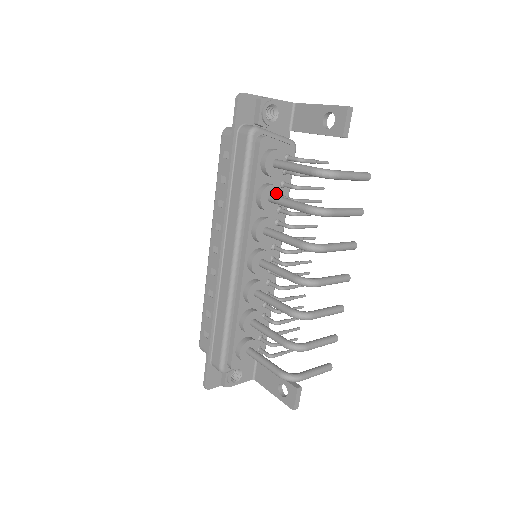
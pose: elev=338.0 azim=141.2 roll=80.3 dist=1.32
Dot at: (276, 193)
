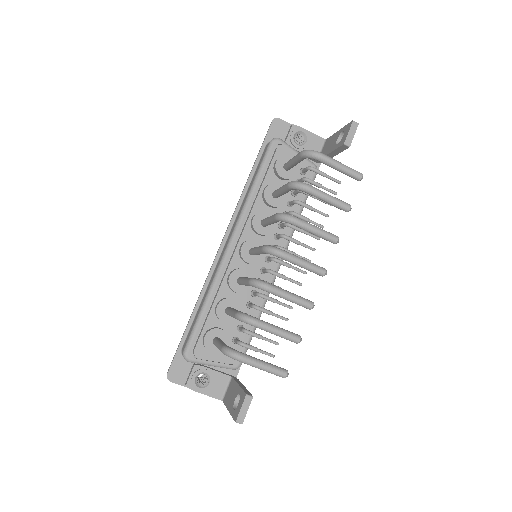
Dot at: occluded
